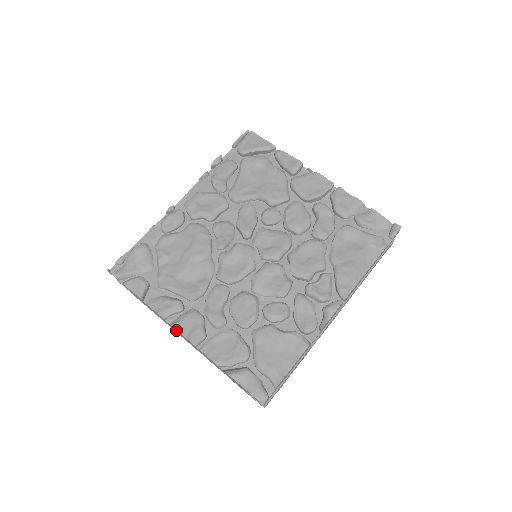
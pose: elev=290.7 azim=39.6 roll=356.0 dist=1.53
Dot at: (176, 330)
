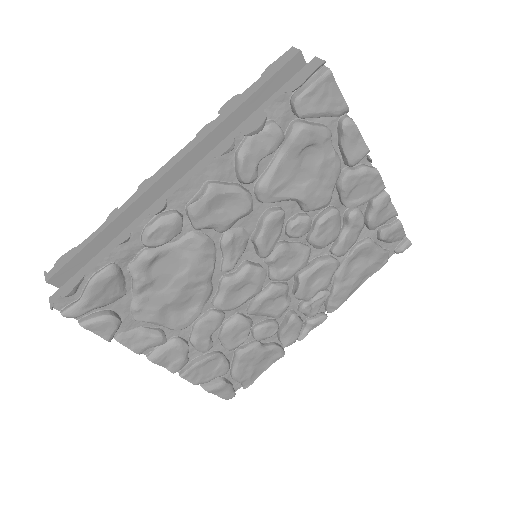
Dot at: occluded
